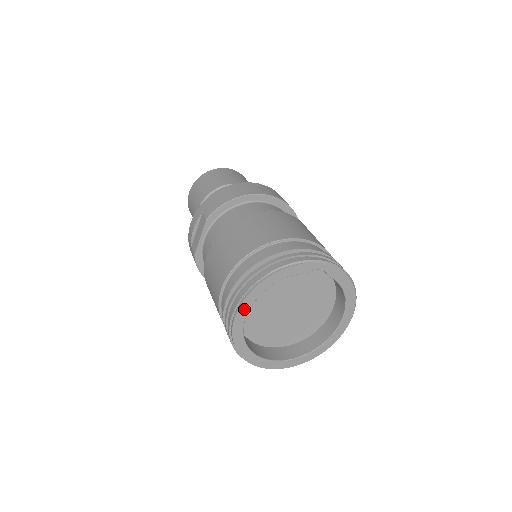
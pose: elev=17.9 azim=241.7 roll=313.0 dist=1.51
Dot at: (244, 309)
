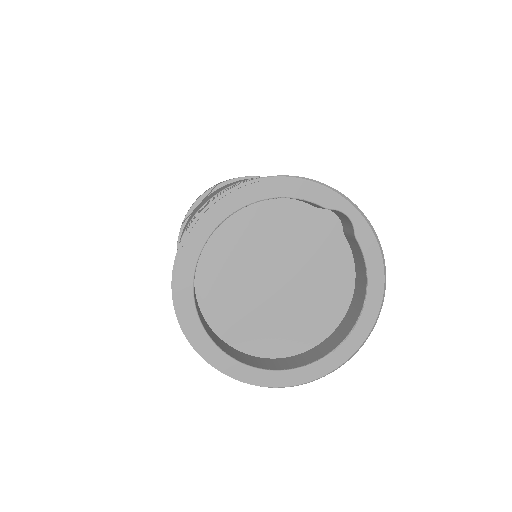
Dot at: (217, 214)
